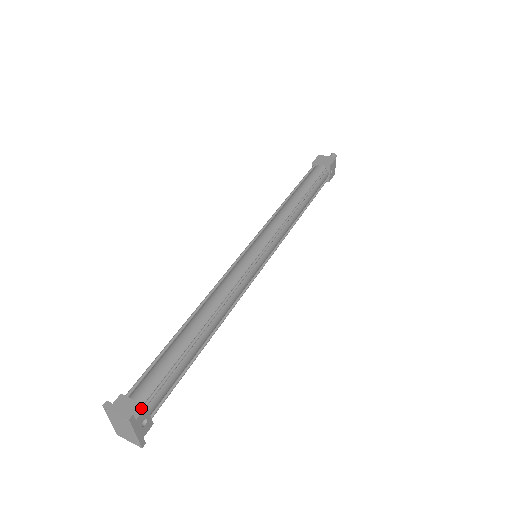
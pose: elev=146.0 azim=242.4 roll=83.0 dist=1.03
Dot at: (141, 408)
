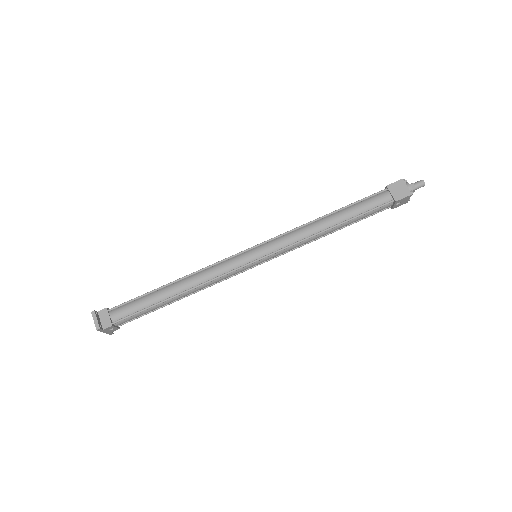
Dot at: (109, 325)
